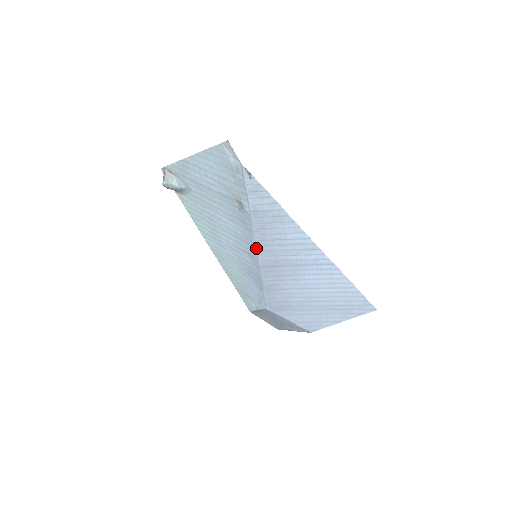
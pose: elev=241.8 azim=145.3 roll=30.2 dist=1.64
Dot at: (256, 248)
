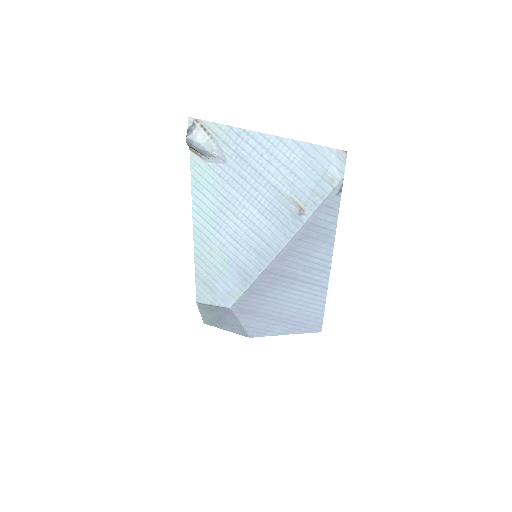
Dot at: (278, 254)
